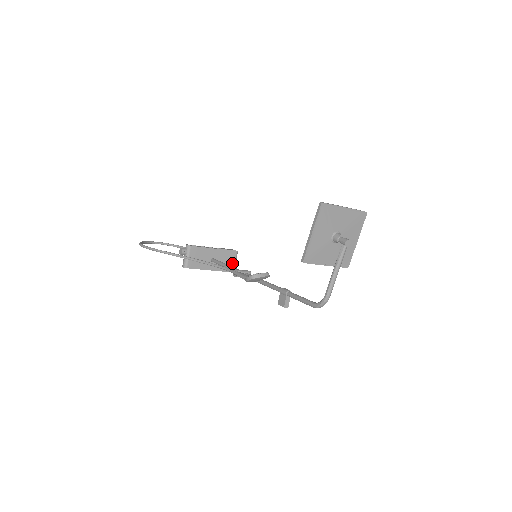
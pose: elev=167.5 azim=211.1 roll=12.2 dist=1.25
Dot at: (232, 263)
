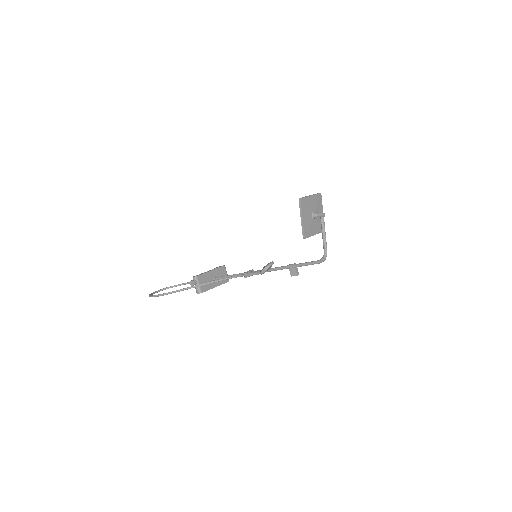
Dot at: (226, 275)
